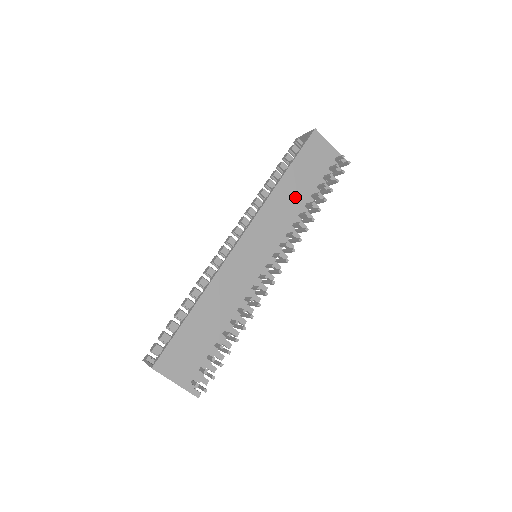
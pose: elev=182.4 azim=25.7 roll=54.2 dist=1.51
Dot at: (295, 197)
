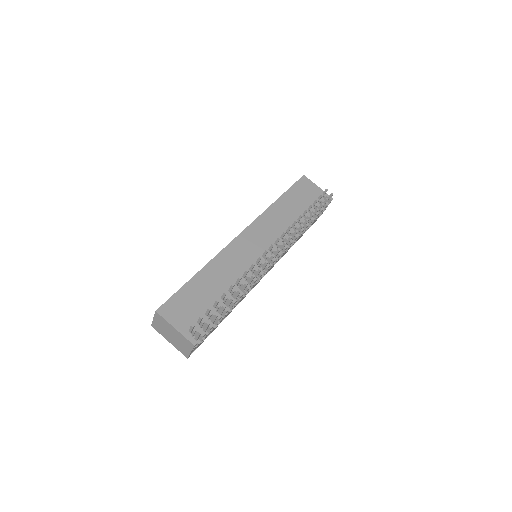
Dot at: (288, 214)
